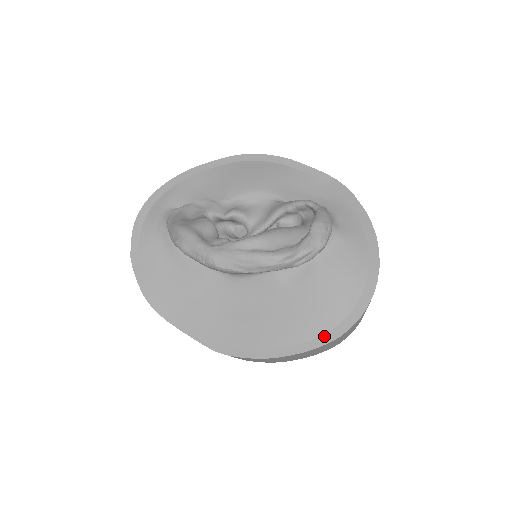
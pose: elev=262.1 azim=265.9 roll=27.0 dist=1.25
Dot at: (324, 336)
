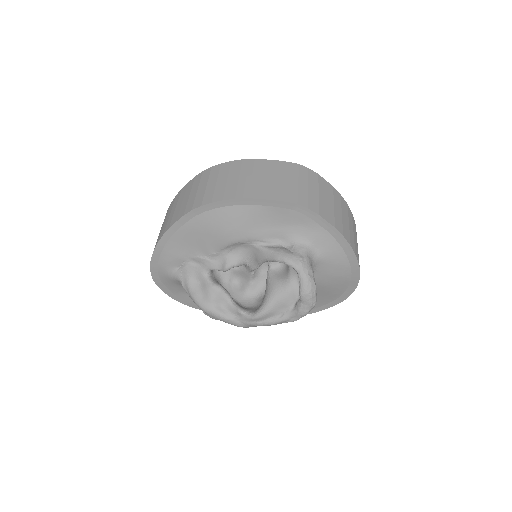
Dot at: (332, 303)
